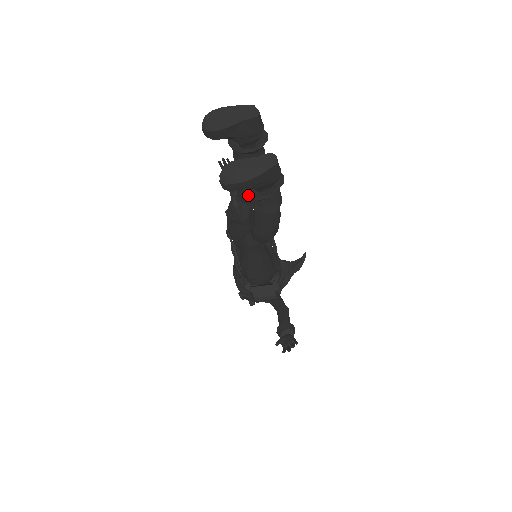
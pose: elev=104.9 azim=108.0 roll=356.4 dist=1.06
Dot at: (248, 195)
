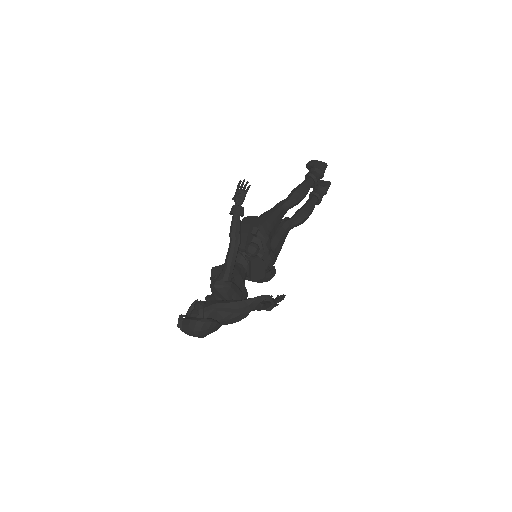
Dot at: (309, 171)
